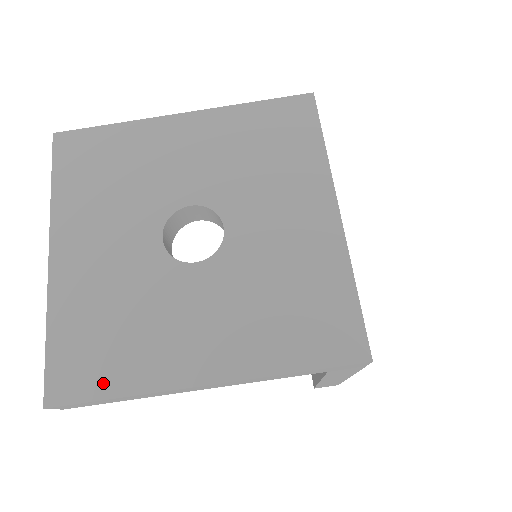
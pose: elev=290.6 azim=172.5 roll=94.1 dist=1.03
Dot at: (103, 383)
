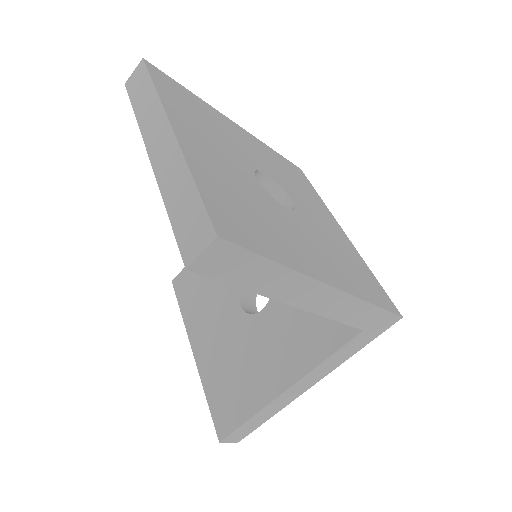
Dot at: (262, 245)
